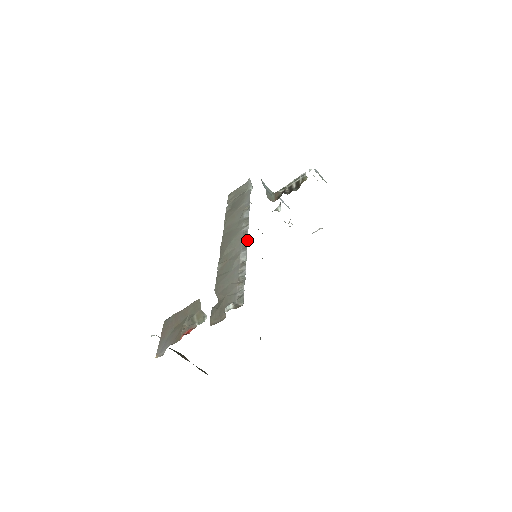
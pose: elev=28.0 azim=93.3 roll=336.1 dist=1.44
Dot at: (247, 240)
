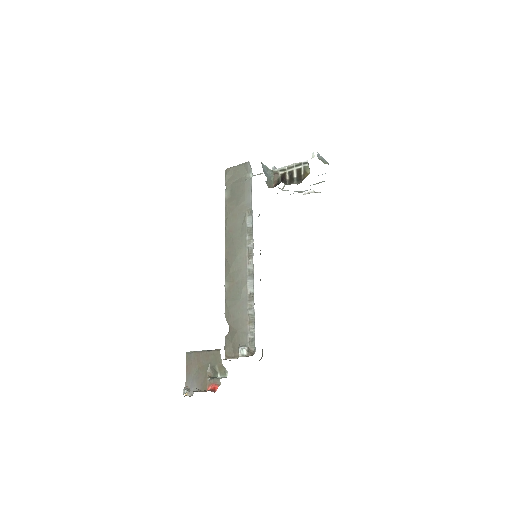
Dot at: (253, 265)
